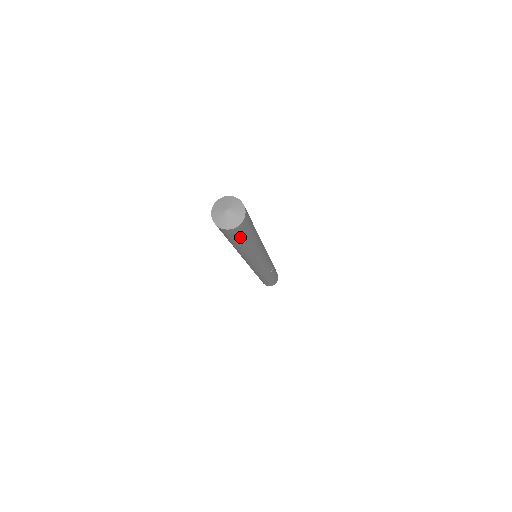
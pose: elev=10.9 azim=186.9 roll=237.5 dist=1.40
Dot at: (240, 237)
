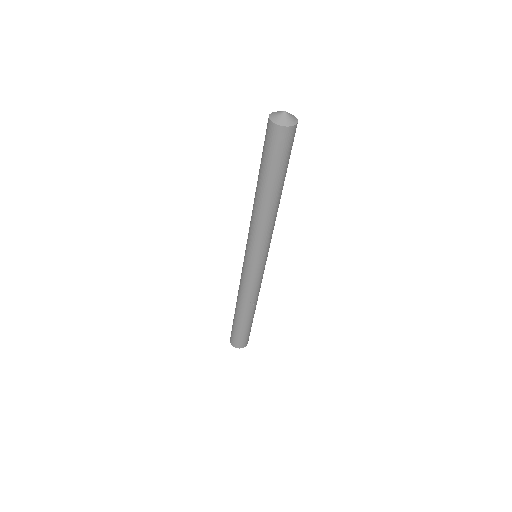
Dot at: (274, 155)
